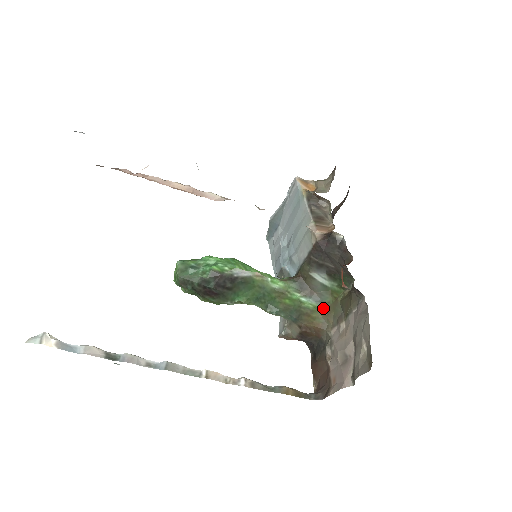
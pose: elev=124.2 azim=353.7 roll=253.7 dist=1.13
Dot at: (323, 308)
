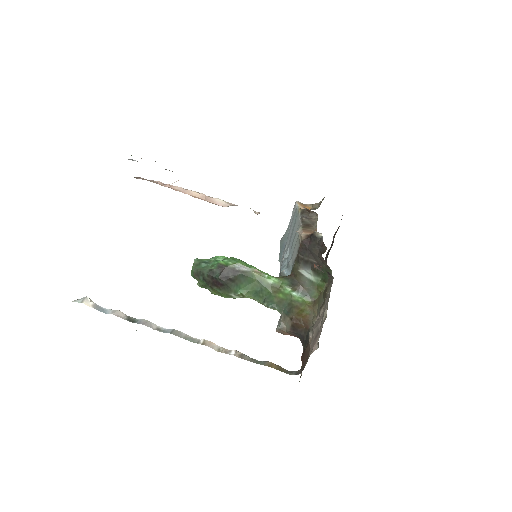
Dot at: (311, 302)
